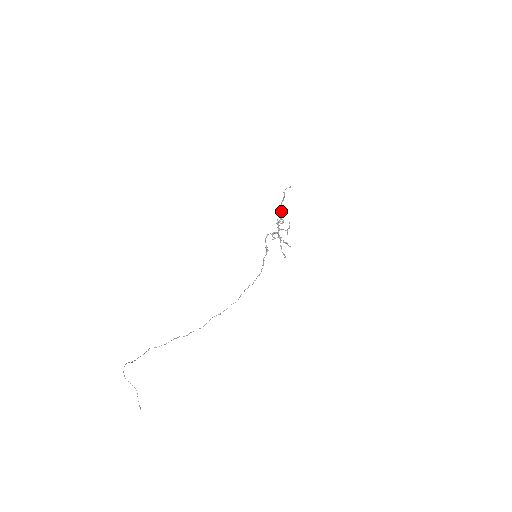
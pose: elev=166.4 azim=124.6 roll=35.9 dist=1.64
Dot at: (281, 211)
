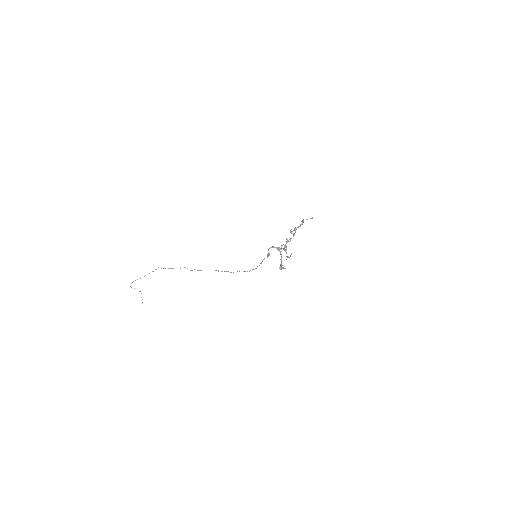
Dot at: (293, 234)
